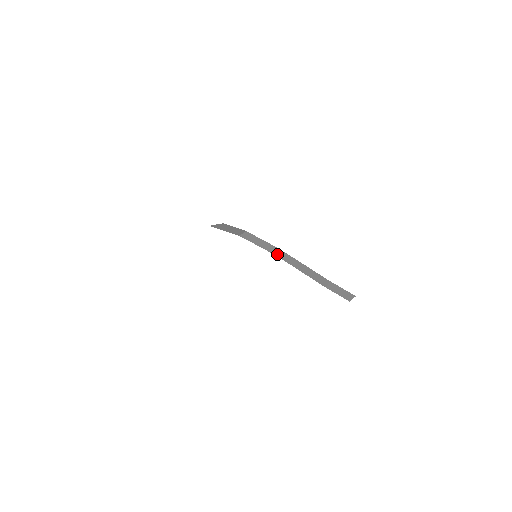
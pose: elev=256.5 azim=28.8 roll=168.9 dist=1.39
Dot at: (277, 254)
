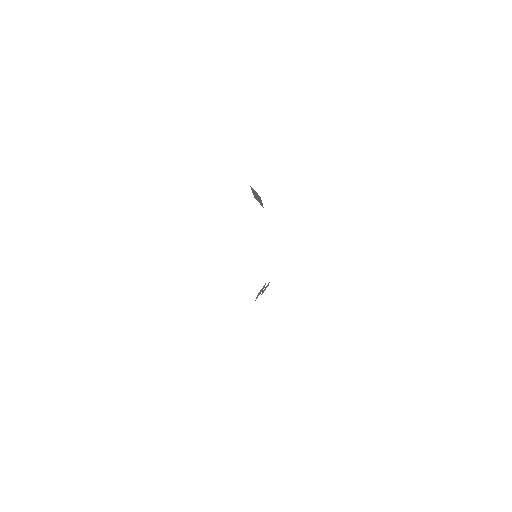
Dot at: occluded
